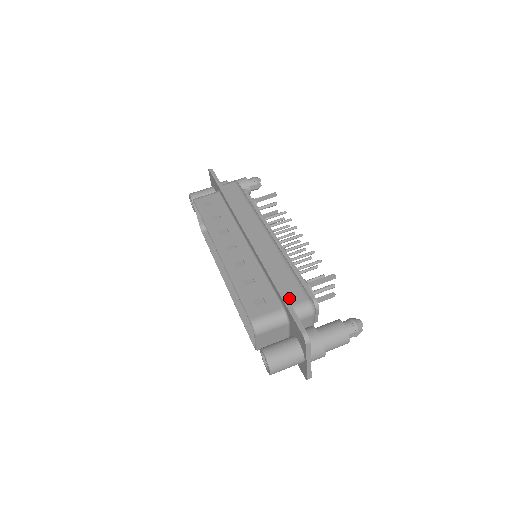
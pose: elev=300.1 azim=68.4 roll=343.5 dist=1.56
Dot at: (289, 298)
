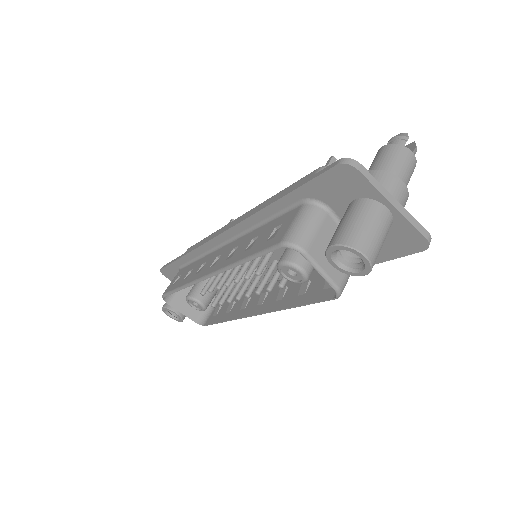
Dot at: occluded
